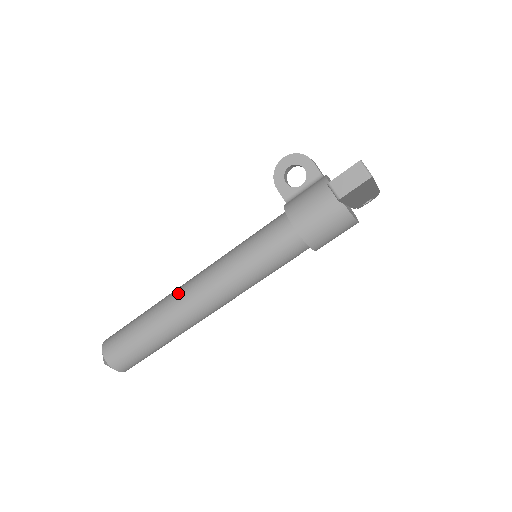
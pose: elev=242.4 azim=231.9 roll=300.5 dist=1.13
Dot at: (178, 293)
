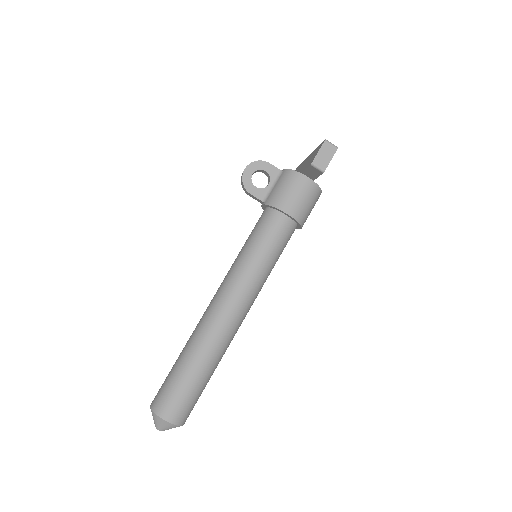
Dot at: (210, 318)
